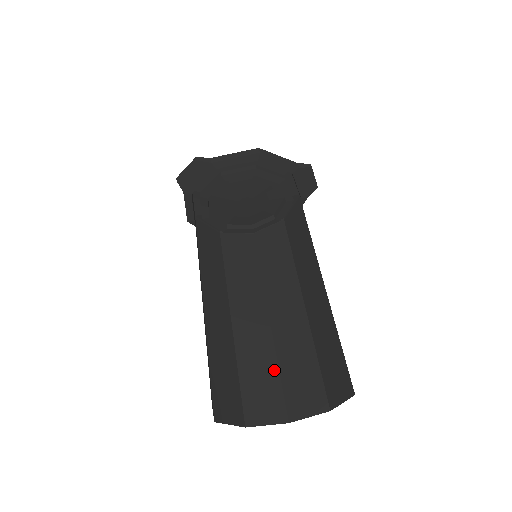
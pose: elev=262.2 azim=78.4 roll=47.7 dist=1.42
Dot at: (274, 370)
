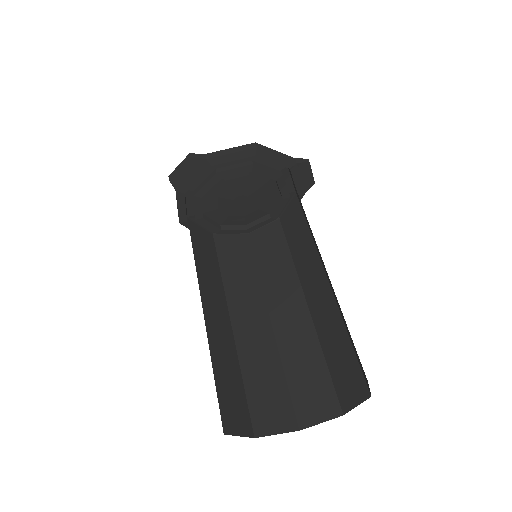
Dot at: (280, 375)
